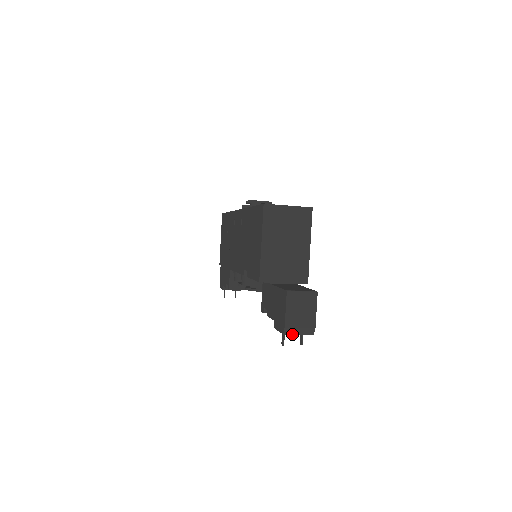
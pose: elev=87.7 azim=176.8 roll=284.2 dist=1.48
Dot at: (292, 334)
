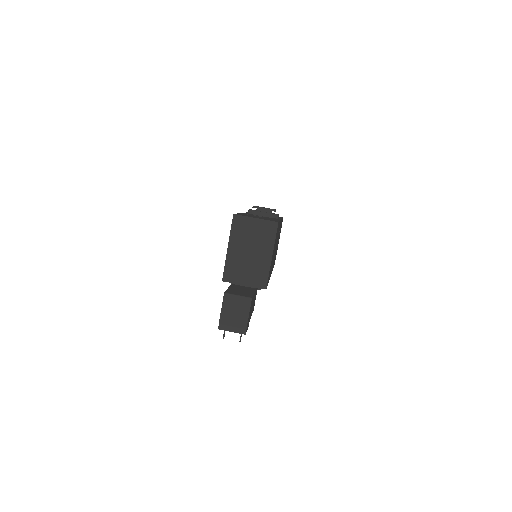
Dot at: (226, 330)
